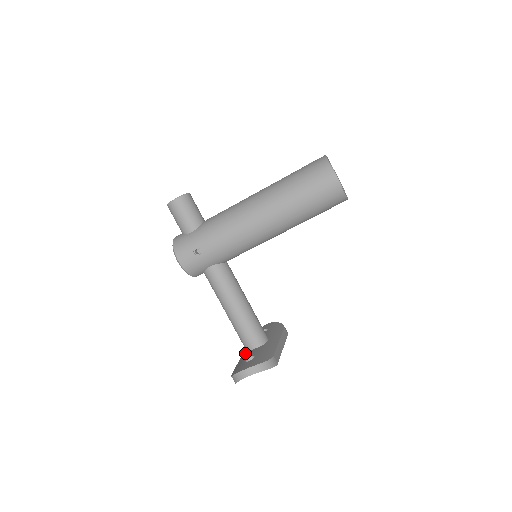
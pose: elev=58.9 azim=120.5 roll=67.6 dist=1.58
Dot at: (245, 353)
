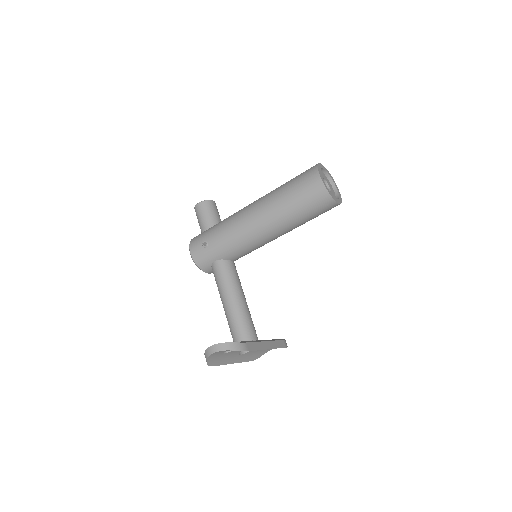
Dot at: occluded
